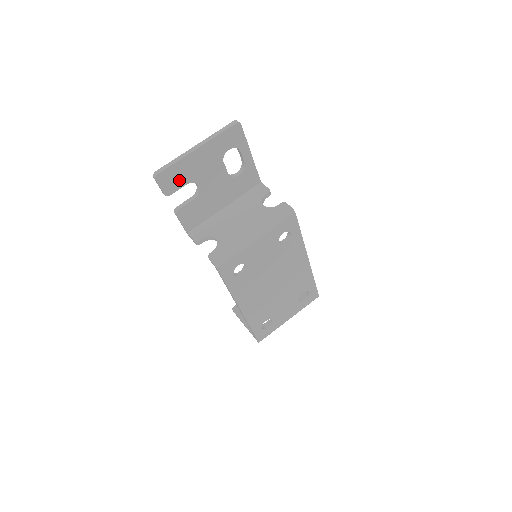
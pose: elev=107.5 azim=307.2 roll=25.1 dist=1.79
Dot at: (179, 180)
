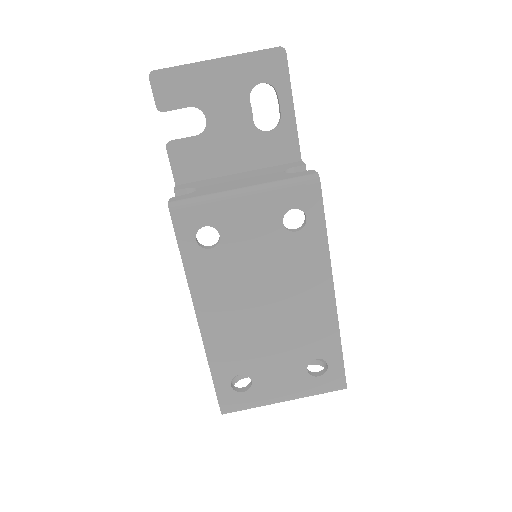
Dot at: (181, 95)
